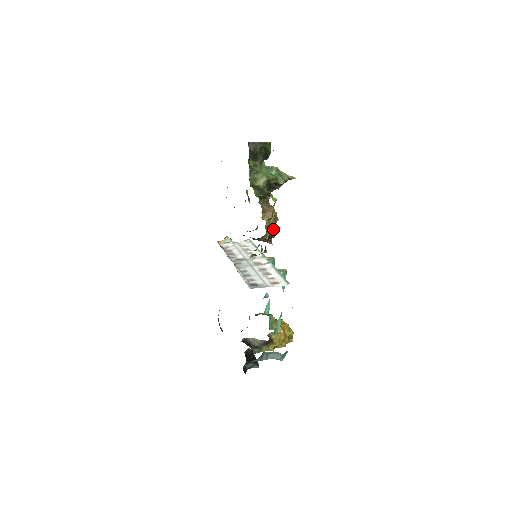
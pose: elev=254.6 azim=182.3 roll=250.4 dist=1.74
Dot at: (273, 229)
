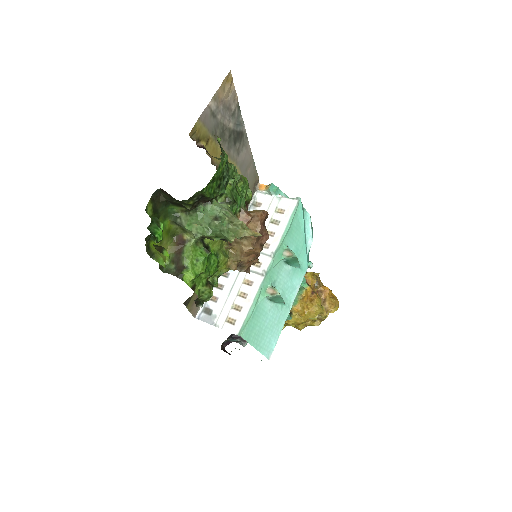
Dot at: (250, 260)
